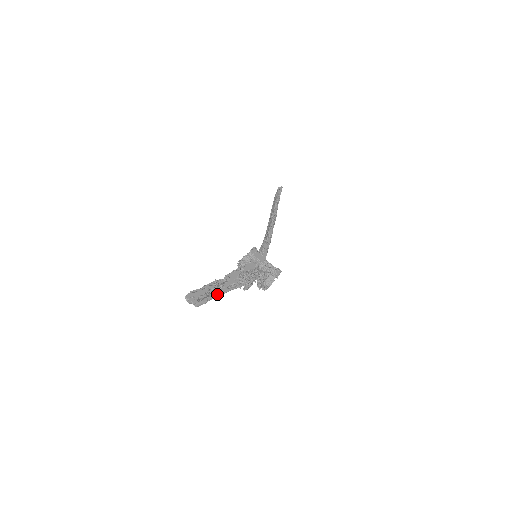
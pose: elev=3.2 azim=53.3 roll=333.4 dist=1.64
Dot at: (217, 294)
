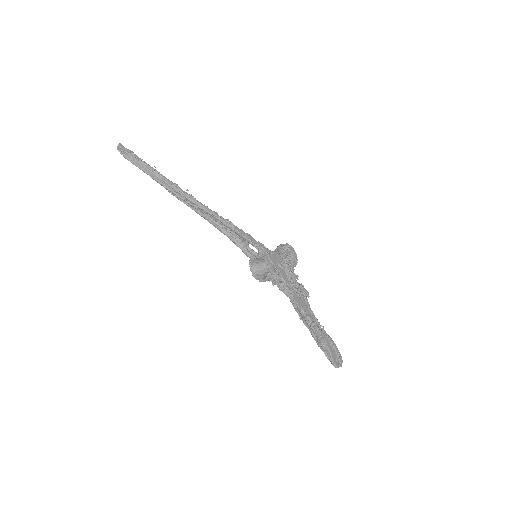
Dot at: (324, 330)
